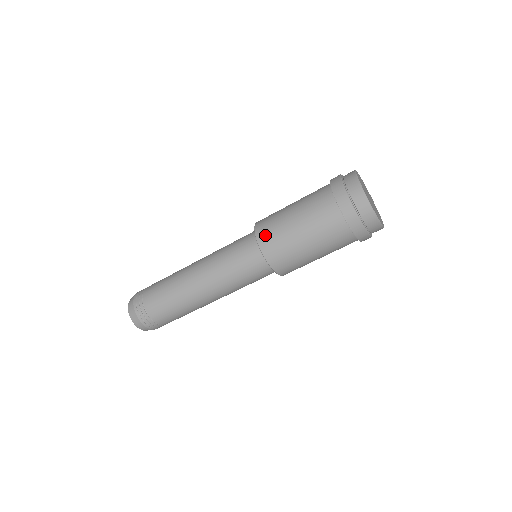
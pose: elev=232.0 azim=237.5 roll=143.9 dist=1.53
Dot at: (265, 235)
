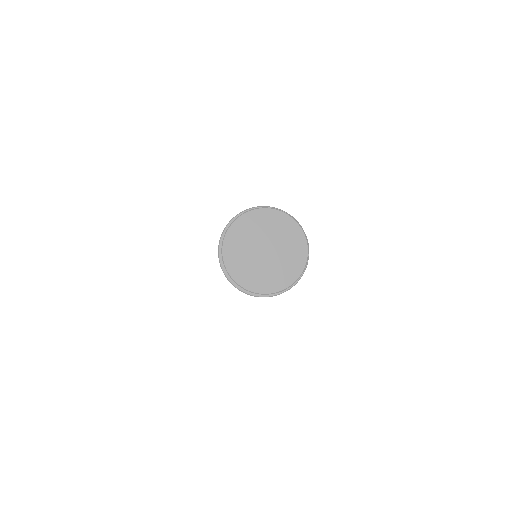
Dot at: occluded
